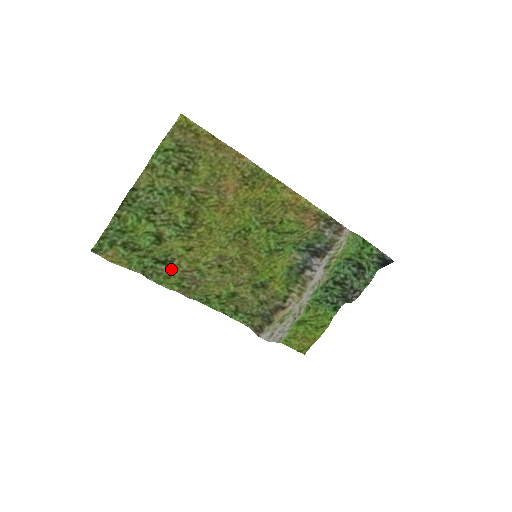
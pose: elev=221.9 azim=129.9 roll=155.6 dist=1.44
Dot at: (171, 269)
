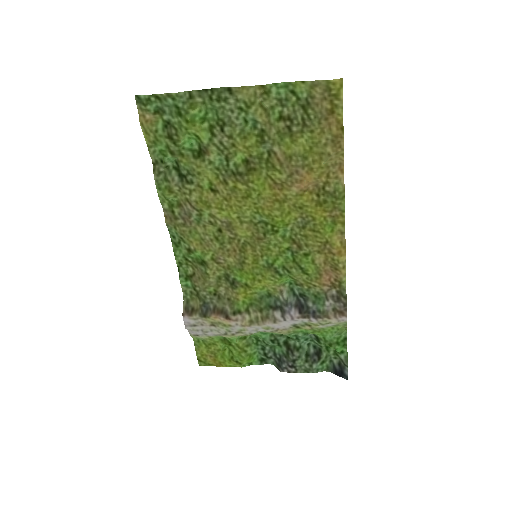
Dot at: (180, 187)
